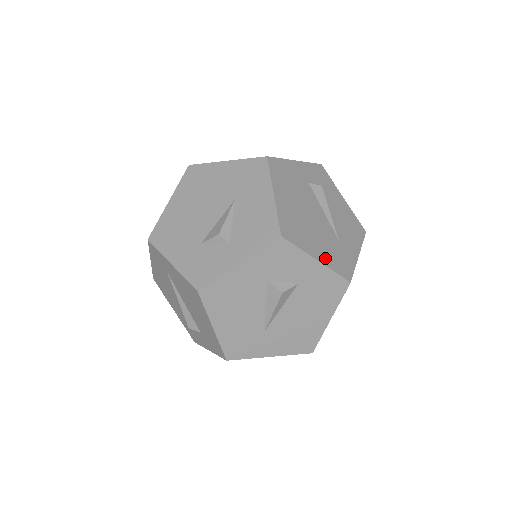
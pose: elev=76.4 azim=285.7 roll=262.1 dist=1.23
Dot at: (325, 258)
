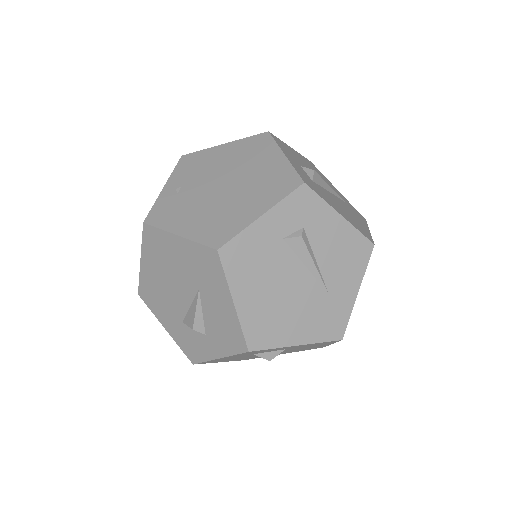
Dot at: (308, 335)
